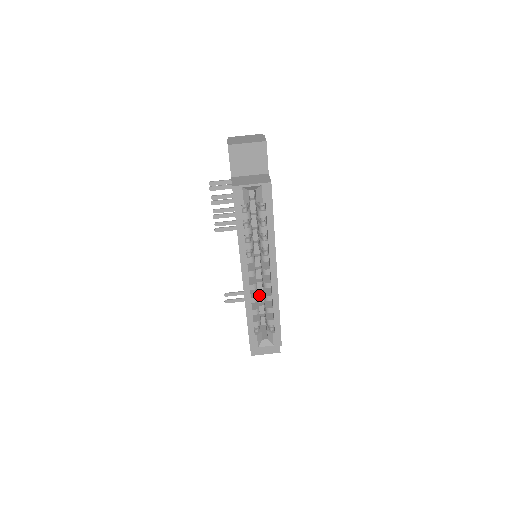
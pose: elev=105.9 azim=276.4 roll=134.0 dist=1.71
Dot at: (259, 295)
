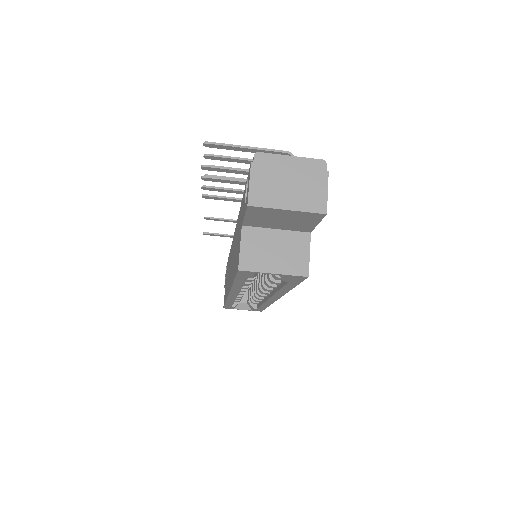
Dot at: occluded
